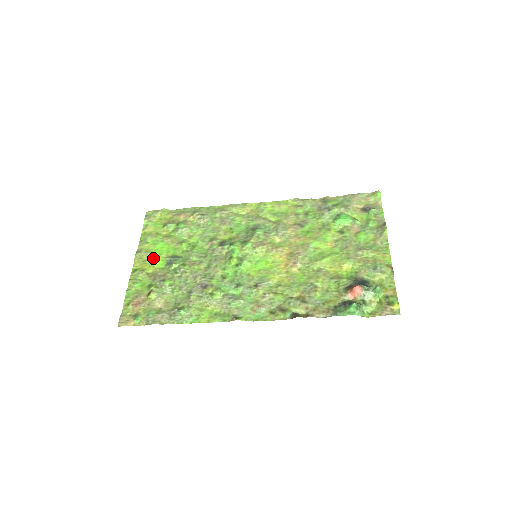
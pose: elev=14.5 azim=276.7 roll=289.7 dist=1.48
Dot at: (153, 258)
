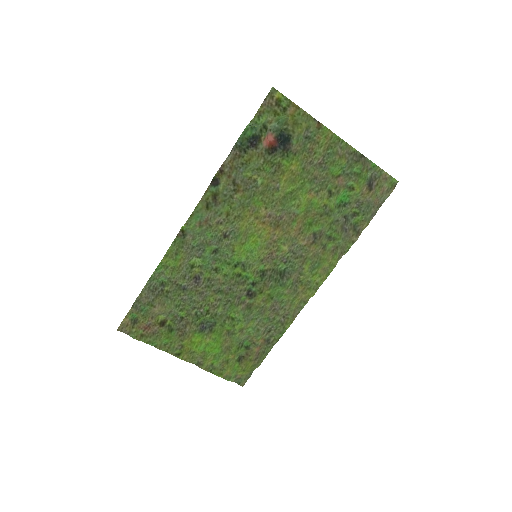
Dot at: (200, 349)
